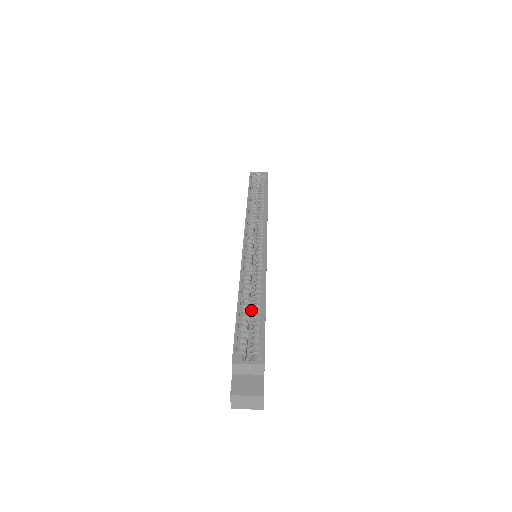
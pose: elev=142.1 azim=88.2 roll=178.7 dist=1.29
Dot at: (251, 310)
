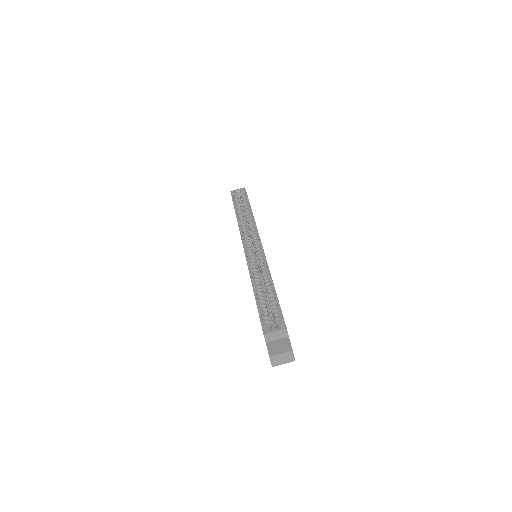
Dot at: (265, 296)
